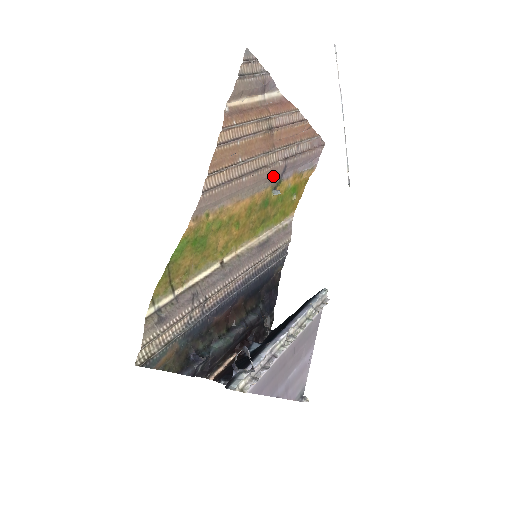
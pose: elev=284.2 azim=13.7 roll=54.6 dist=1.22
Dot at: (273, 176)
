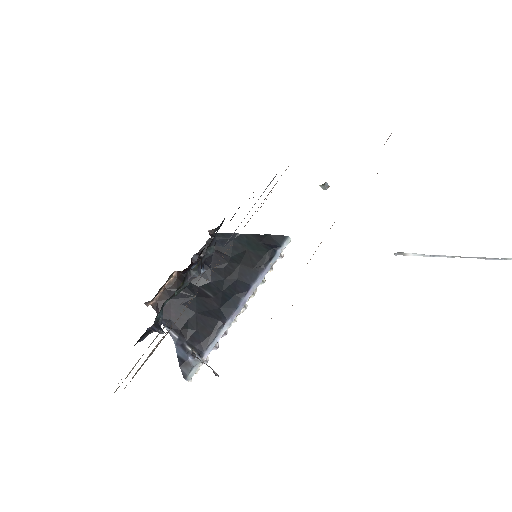
Dot at: occluded
